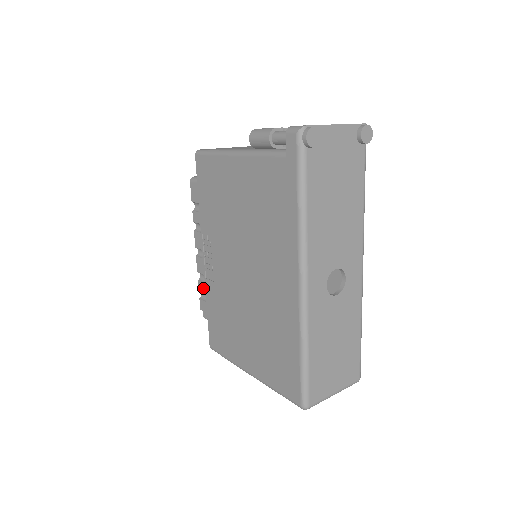
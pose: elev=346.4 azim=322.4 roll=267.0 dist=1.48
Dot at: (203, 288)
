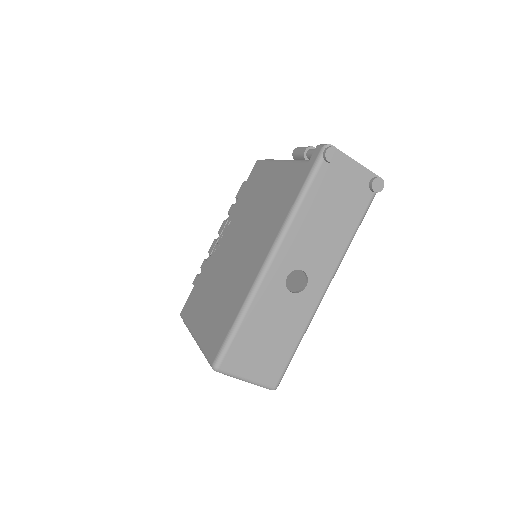
Dot at: occluded
